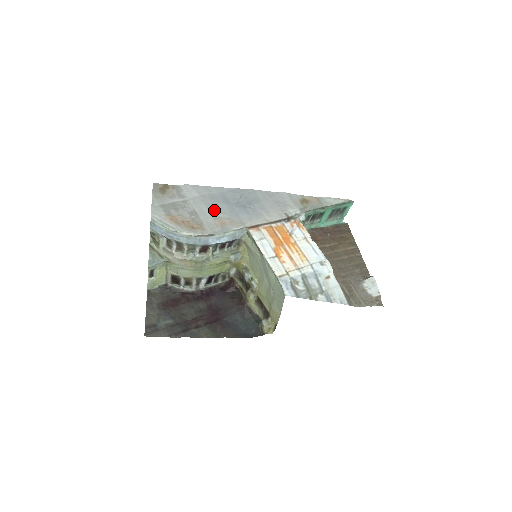
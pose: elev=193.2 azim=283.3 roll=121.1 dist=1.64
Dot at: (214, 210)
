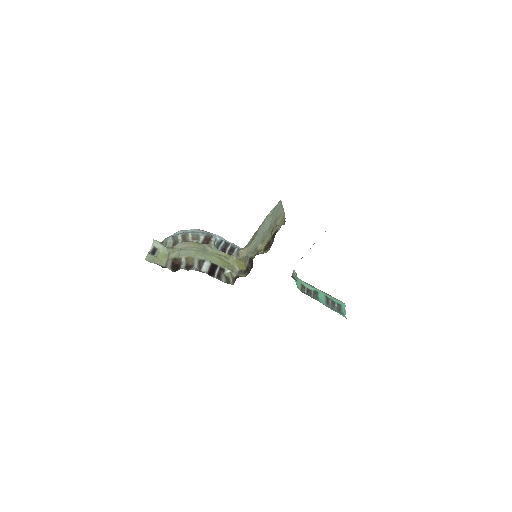
Dot at: occluded
